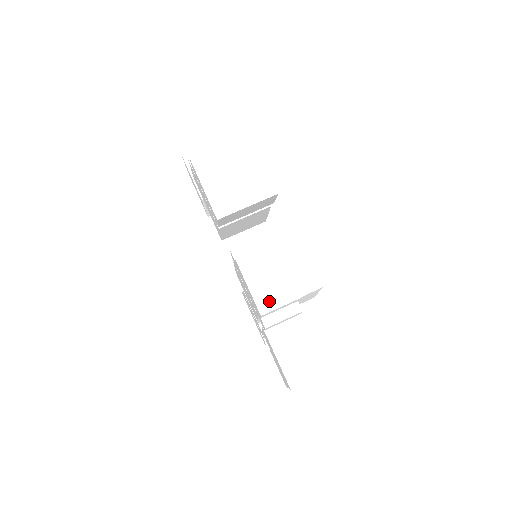
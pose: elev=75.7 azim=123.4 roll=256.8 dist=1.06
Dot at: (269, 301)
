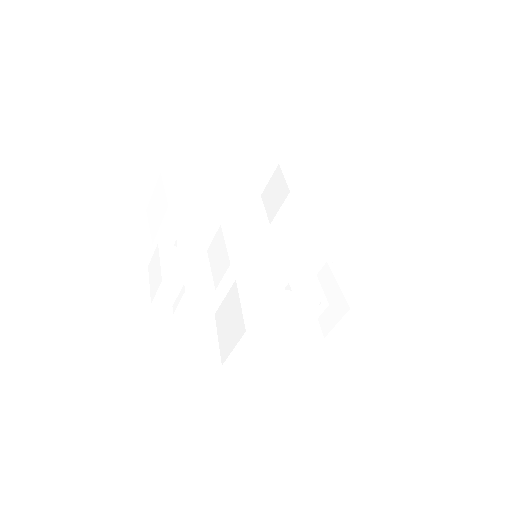
Dot at: (154, 291)
